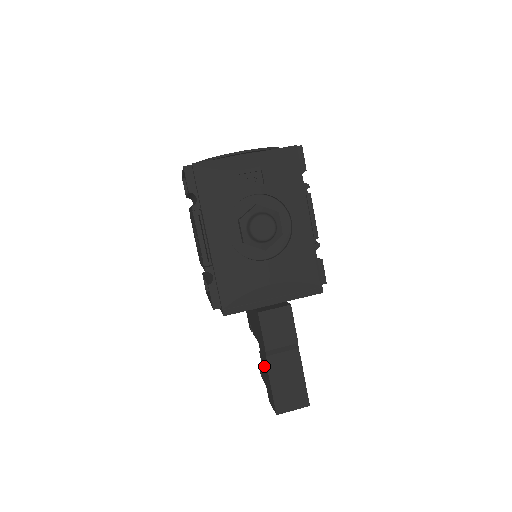
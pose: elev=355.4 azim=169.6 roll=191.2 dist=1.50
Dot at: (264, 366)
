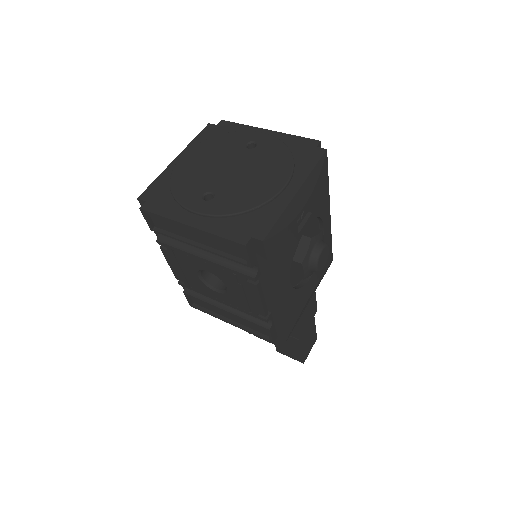
Dot at: occluded
